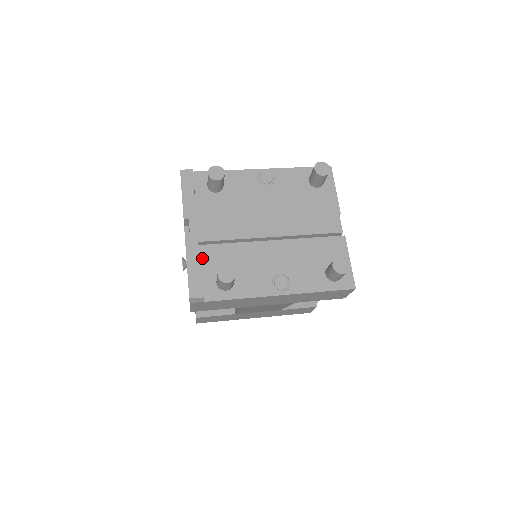
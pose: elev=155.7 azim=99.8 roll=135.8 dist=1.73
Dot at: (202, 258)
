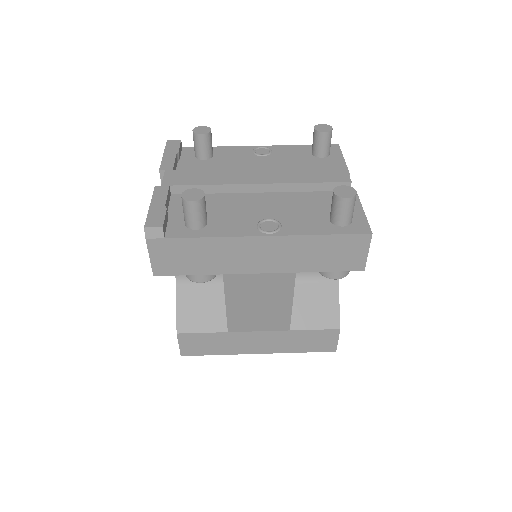
Dot at: (173, 204)
